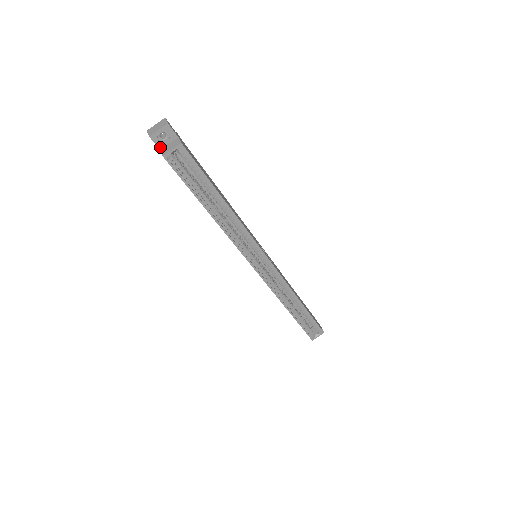
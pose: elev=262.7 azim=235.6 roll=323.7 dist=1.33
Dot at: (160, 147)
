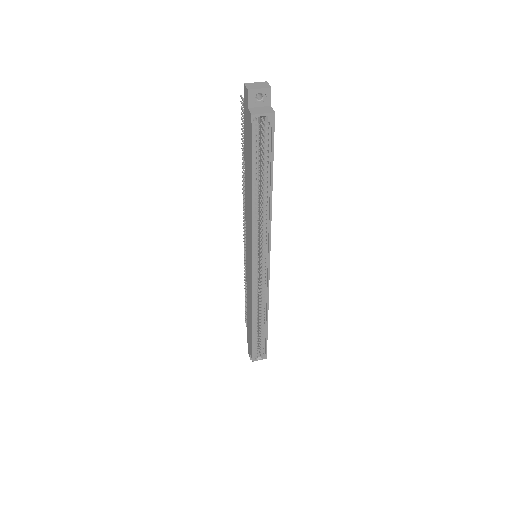
Dot at: (250, 105)
